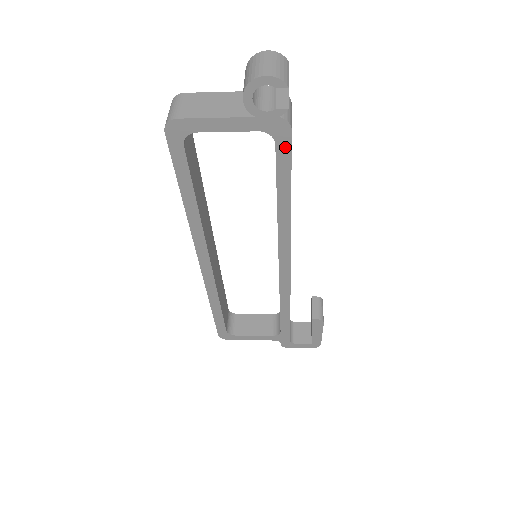
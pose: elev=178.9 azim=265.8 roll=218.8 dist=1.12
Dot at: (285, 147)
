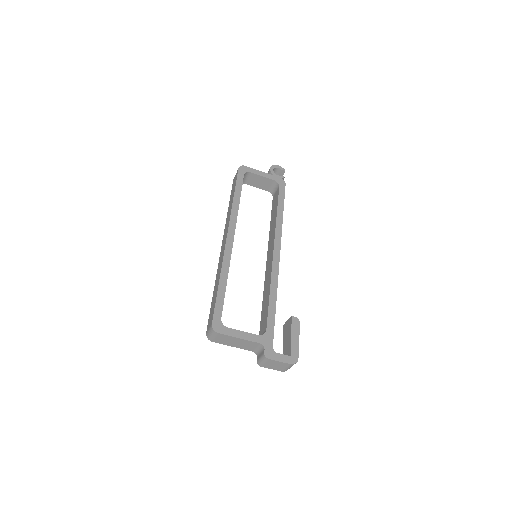
Dot at: (283, 189)
